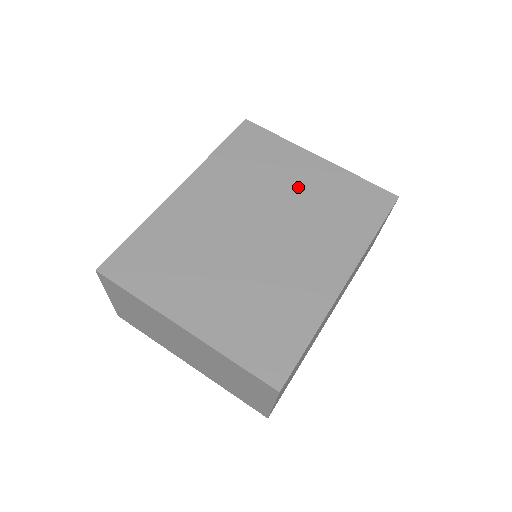
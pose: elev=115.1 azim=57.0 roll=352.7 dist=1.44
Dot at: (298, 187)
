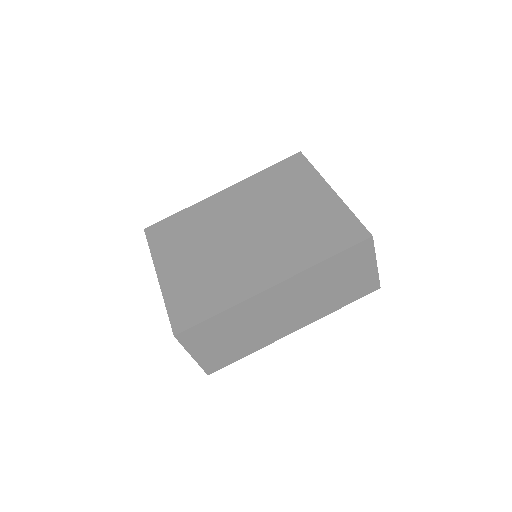
Dot at: (296, 209)
